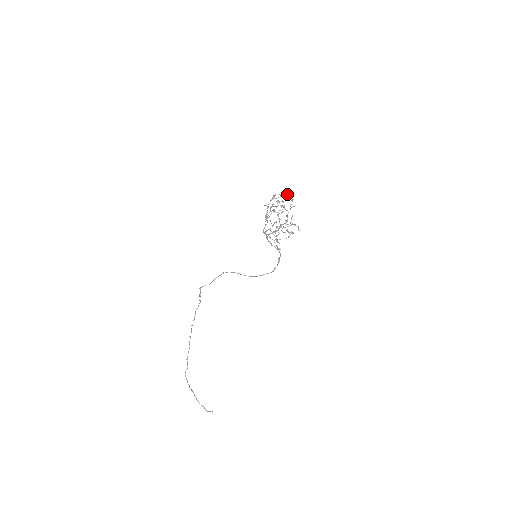
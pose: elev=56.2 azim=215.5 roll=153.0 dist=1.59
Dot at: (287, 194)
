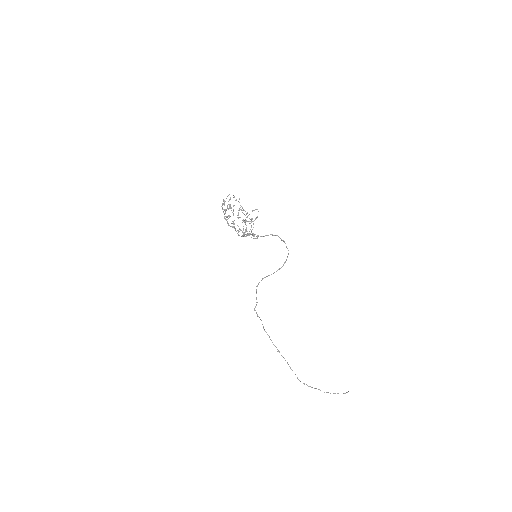
Dot at: occluded
